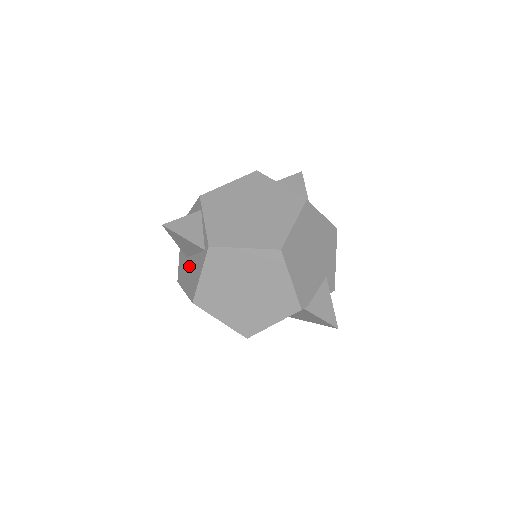
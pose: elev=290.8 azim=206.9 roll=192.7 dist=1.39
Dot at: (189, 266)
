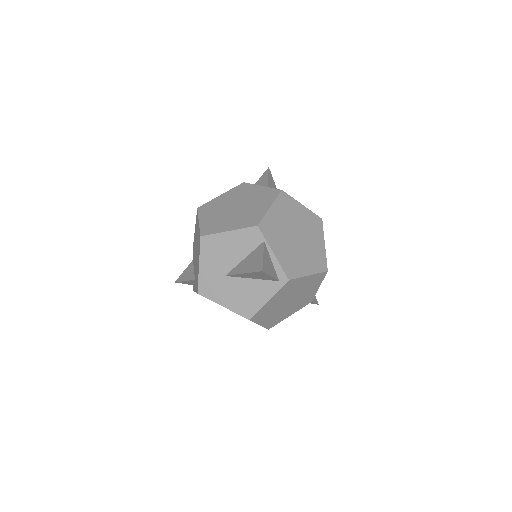
Dot at: (235, 286)
